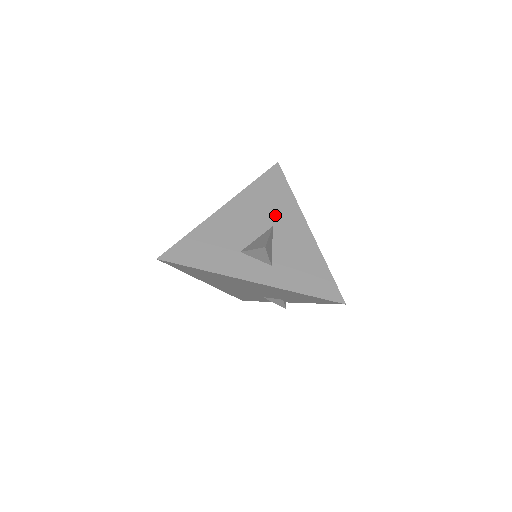
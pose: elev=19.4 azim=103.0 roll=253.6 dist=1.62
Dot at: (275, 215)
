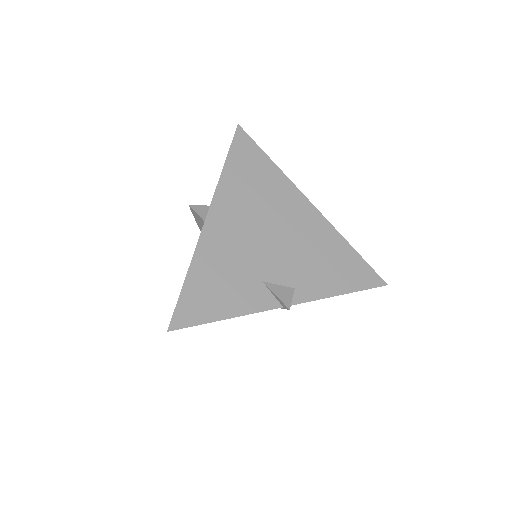
Dot at: occluded
